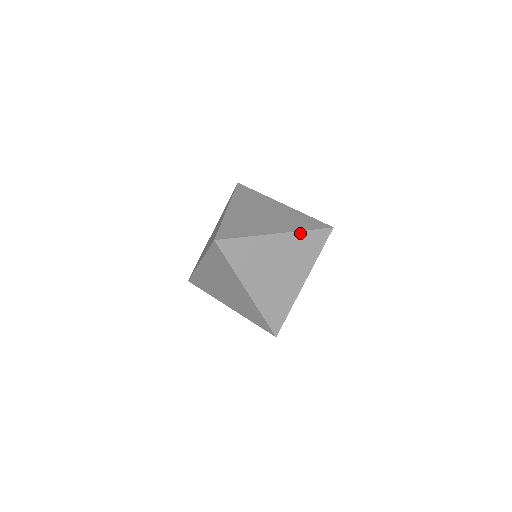
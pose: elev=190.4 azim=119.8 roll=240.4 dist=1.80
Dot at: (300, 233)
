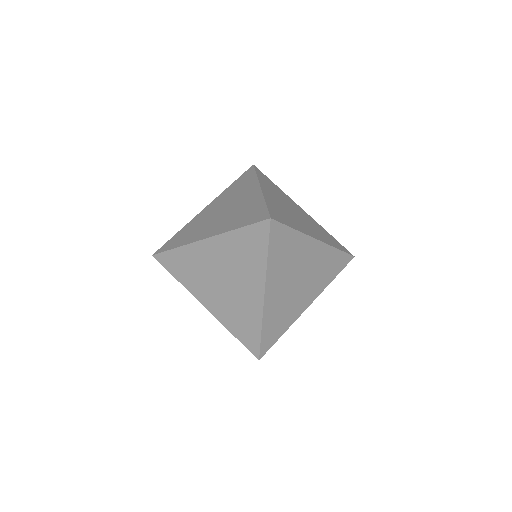
Dot at: (230, 234)
